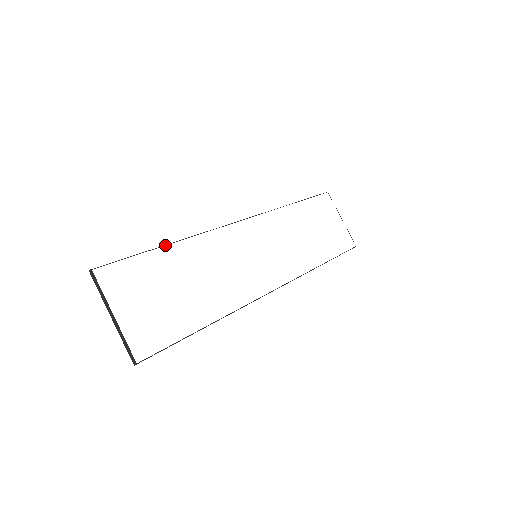
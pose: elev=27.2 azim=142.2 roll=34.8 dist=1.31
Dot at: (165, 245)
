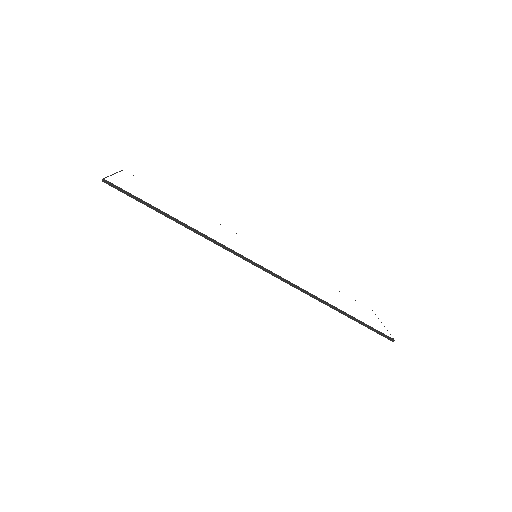
Dot at: occluded
